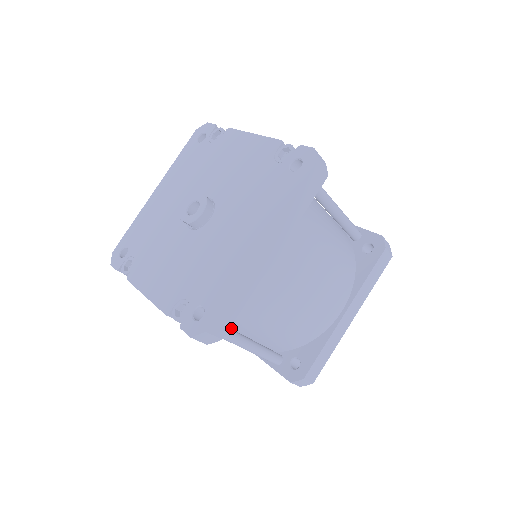
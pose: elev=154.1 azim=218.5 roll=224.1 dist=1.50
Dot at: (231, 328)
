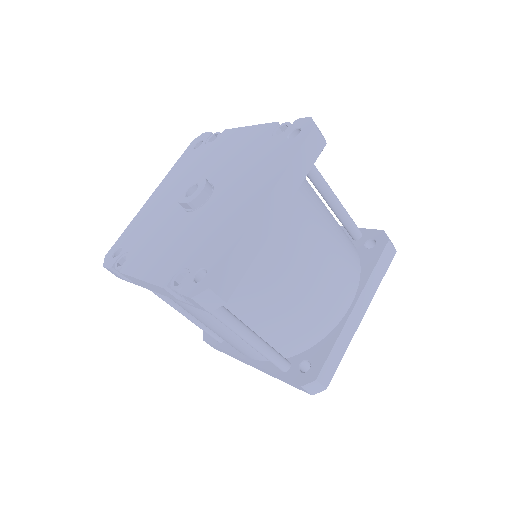
Dot at: occluded
